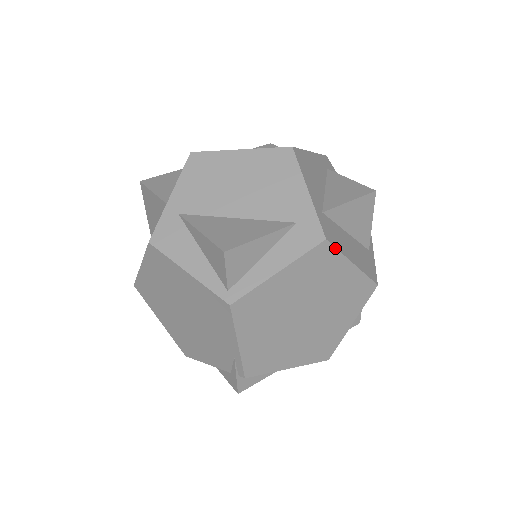
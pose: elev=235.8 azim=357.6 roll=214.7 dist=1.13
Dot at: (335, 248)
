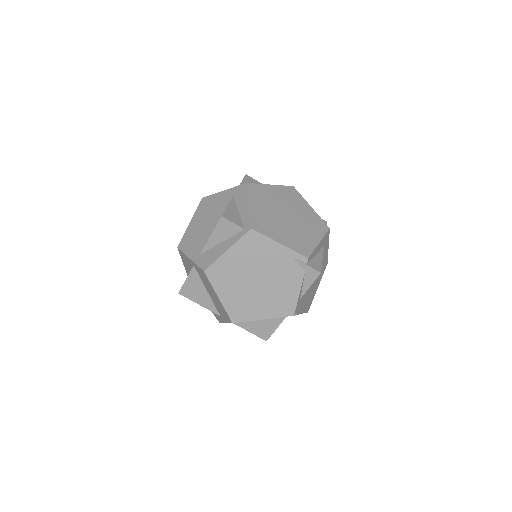
Dot at: (254, 184)
